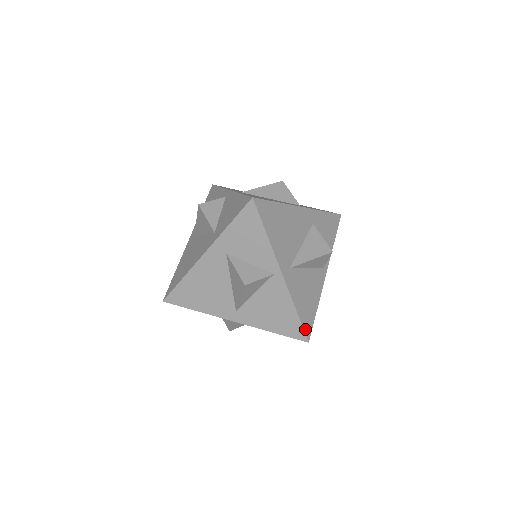
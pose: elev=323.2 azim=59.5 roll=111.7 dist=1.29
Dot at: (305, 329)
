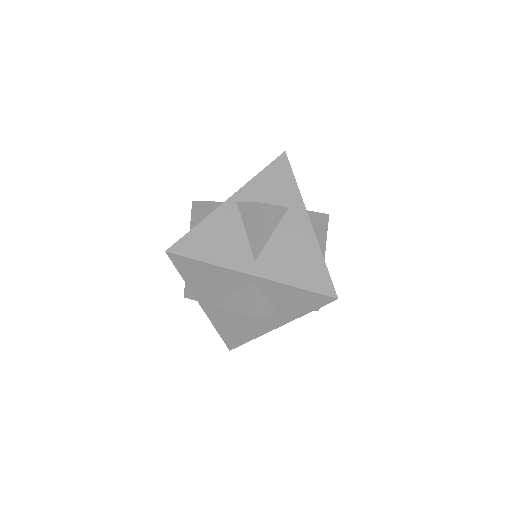
Dot at: occluded
